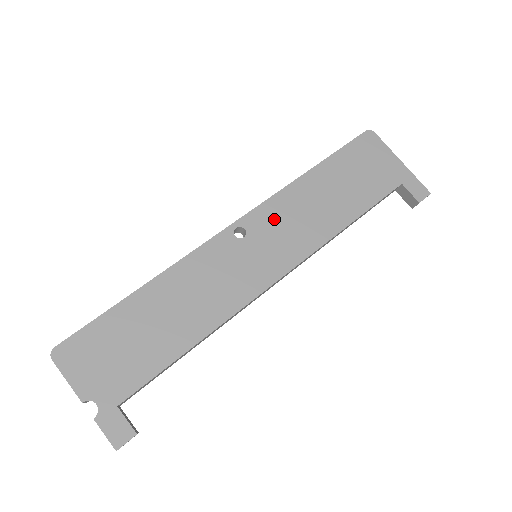
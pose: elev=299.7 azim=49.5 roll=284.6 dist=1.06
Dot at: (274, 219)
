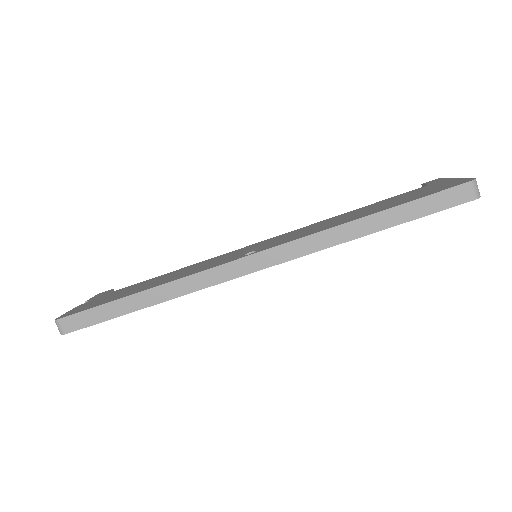
Dot at: occluded
